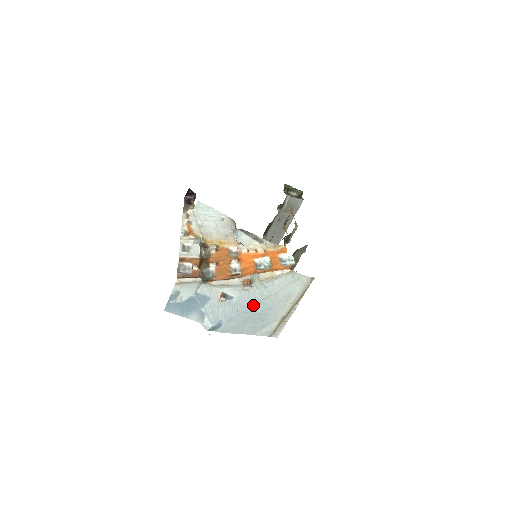
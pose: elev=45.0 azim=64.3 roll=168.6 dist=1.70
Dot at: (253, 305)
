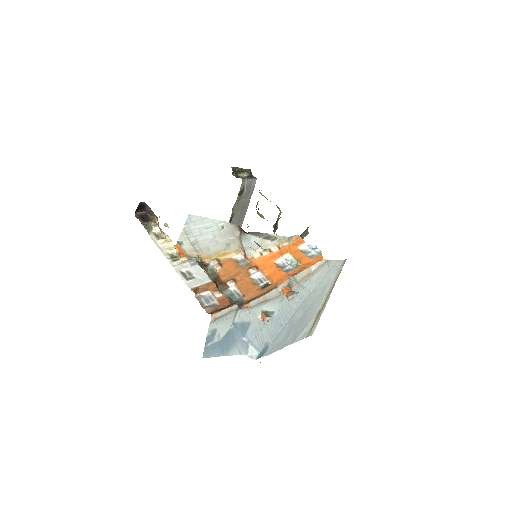
Dot at: (295, 312)
